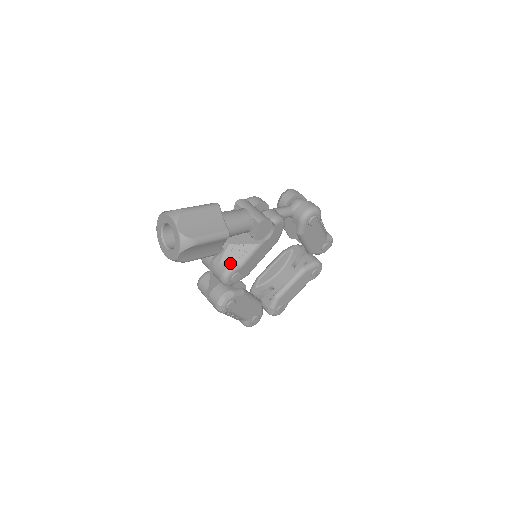
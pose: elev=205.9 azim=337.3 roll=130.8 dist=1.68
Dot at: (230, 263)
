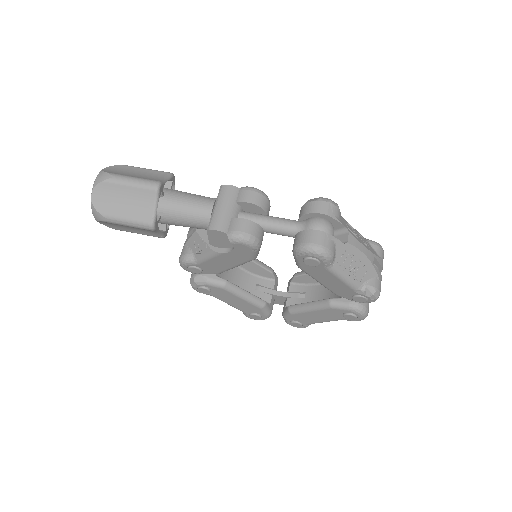
Dot at: (188, 252)
